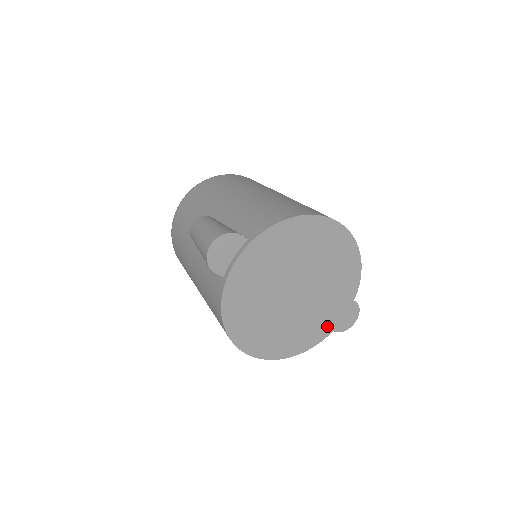
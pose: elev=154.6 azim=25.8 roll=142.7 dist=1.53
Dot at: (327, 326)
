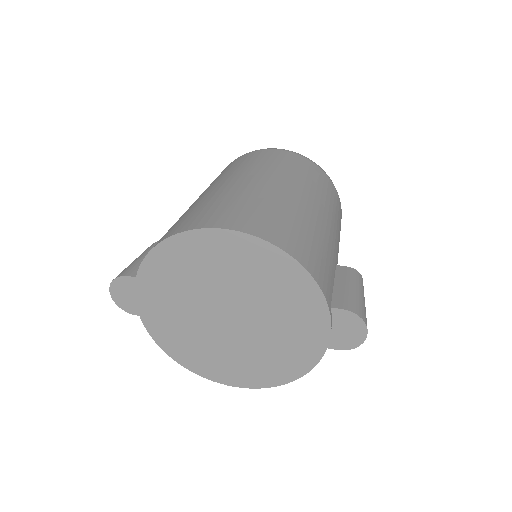
Dot at: (310, 348)
